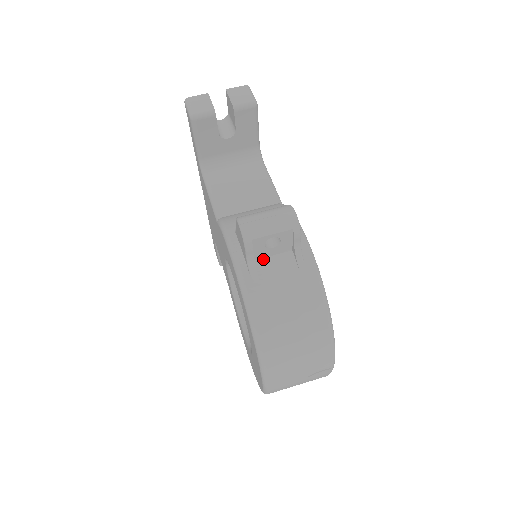
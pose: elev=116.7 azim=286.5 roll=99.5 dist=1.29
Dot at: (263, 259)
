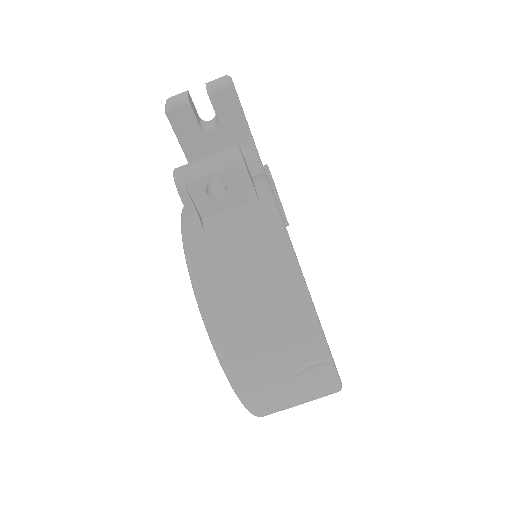
Dot at: (213, 216)
